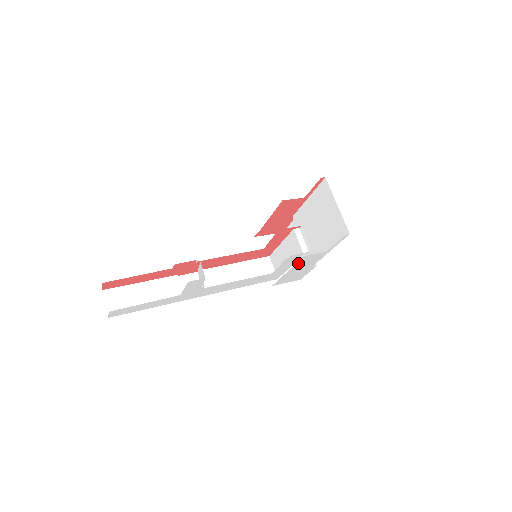
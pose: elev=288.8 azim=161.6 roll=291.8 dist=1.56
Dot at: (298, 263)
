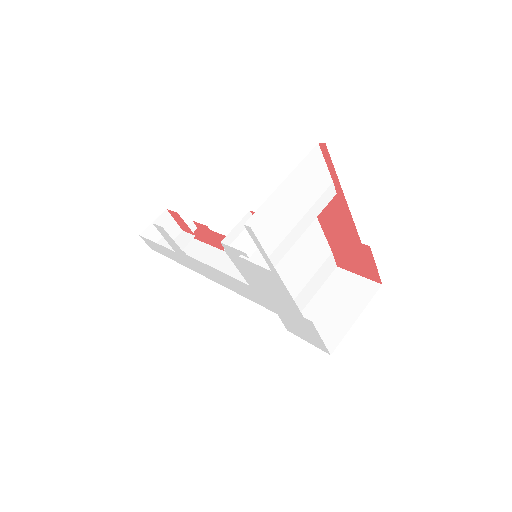
Dot at: (258, 279)
